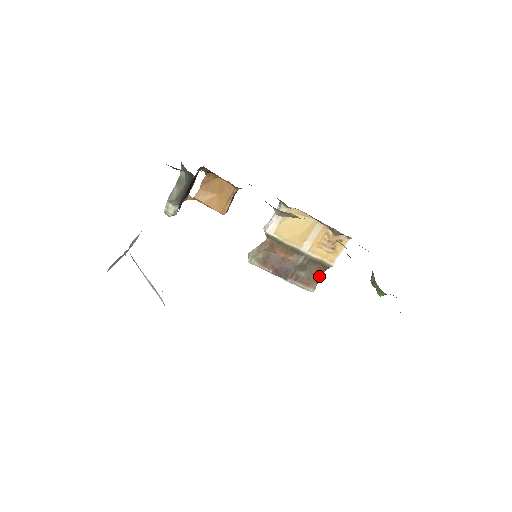
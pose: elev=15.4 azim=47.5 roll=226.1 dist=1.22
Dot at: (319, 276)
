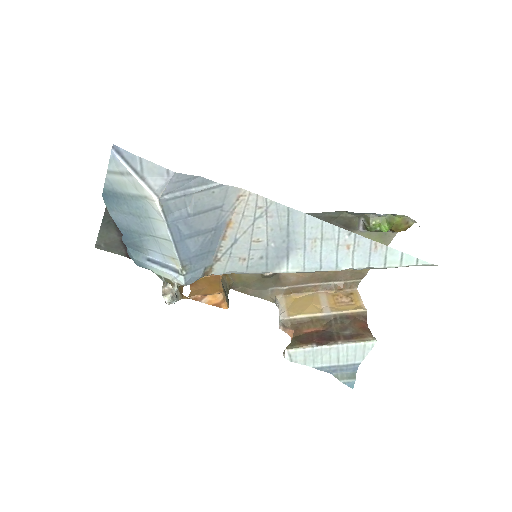
Dot at: (366, 328)
